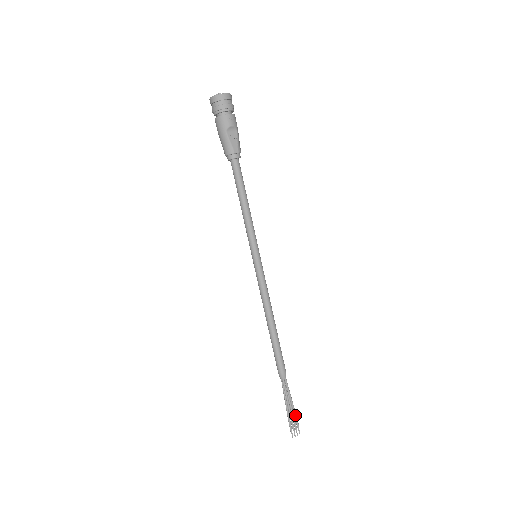
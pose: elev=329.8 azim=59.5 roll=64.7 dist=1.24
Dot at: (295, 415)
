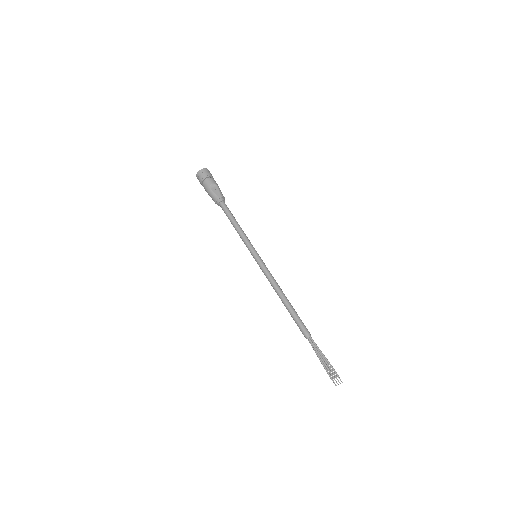
Dot at: (331, 366)
